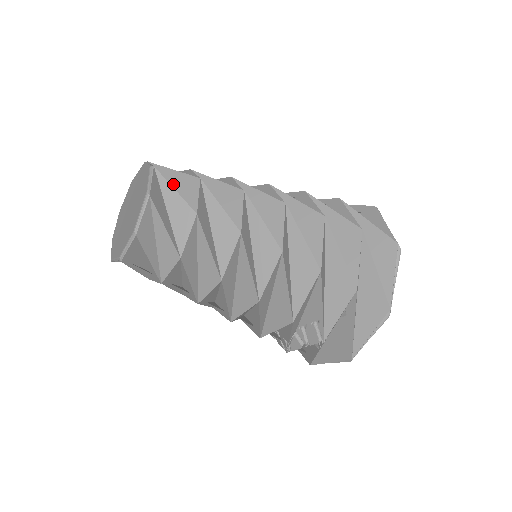
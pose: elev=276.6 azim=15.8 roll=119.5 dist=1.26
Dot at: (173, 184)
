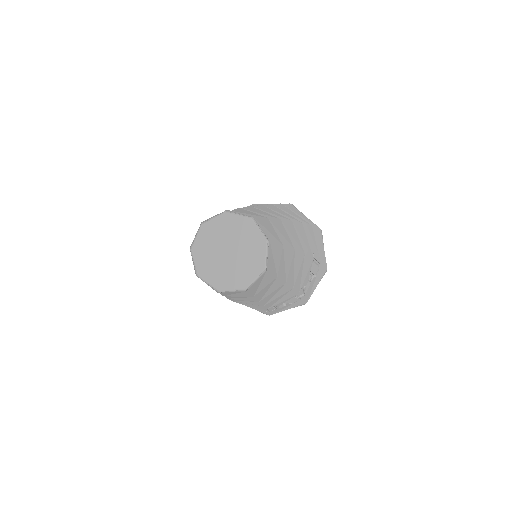
Dot at: occluded
